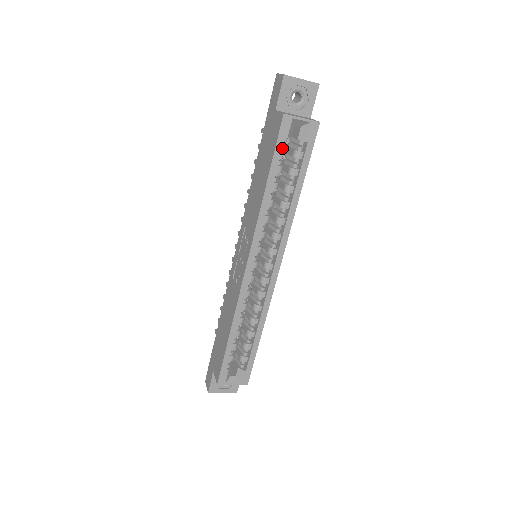
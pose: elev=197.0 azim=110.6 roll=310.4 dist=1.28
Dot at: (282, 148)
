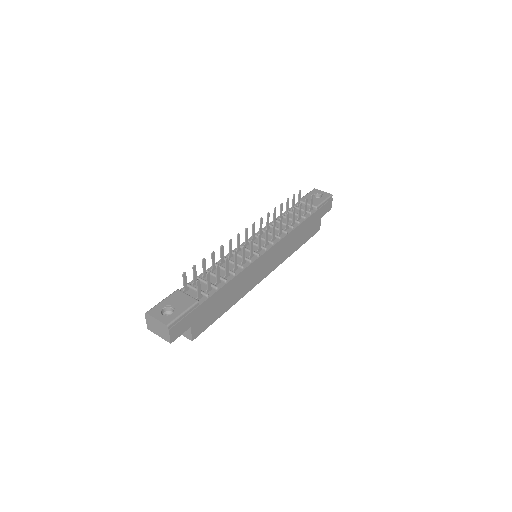
Dot at: occluded
